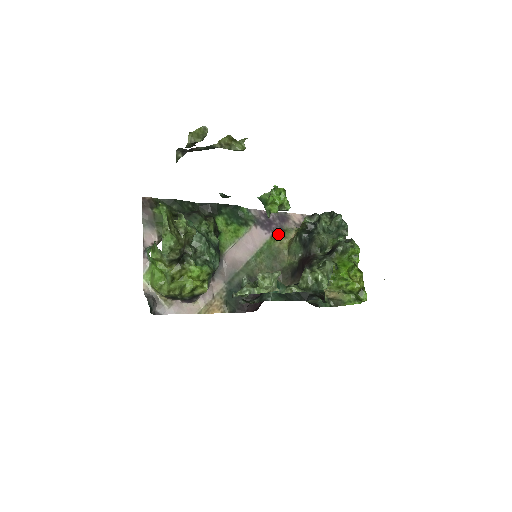
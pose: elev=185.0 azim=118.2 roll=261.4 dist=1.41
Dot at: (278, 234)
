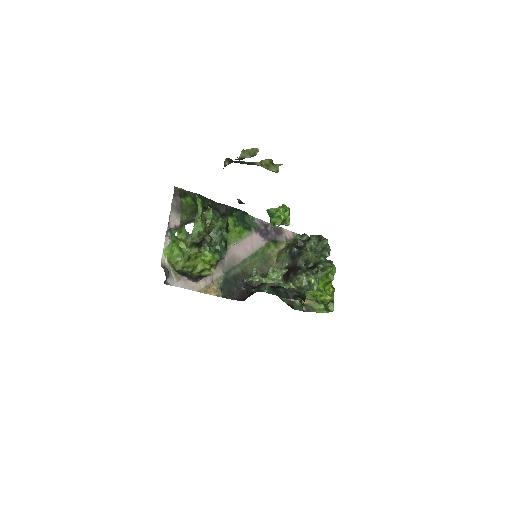
Dot at: (272, 243)
